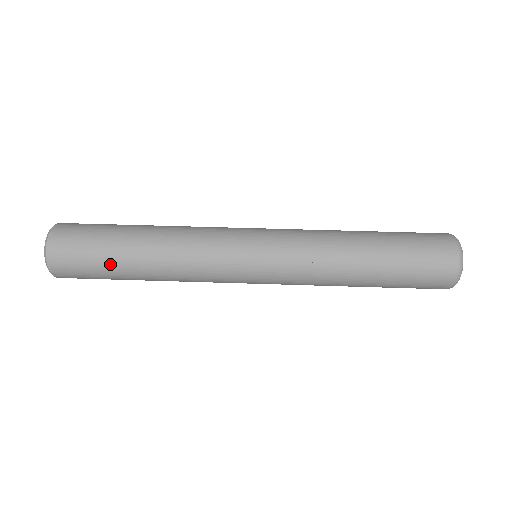
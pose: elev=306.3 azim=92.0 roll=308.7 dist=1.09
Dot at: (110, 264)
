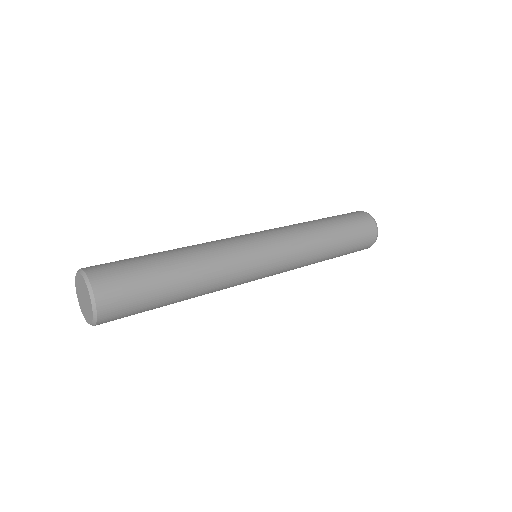
Dot at: (155, 273)
